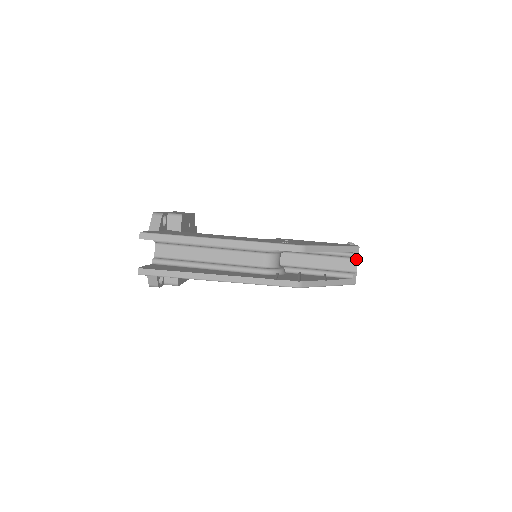
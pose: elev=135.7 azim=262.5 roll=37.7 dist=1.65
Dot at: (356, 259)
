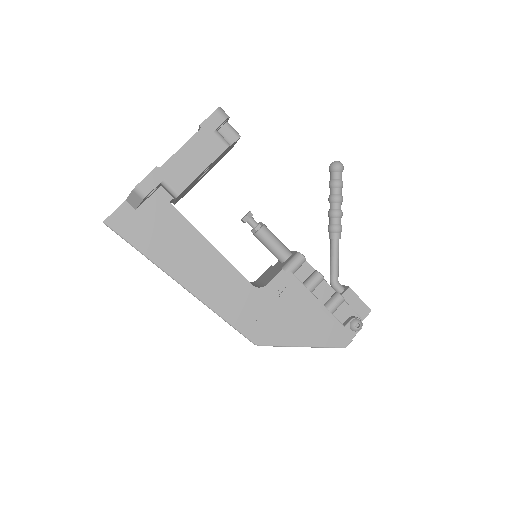
Dot at: occluded
